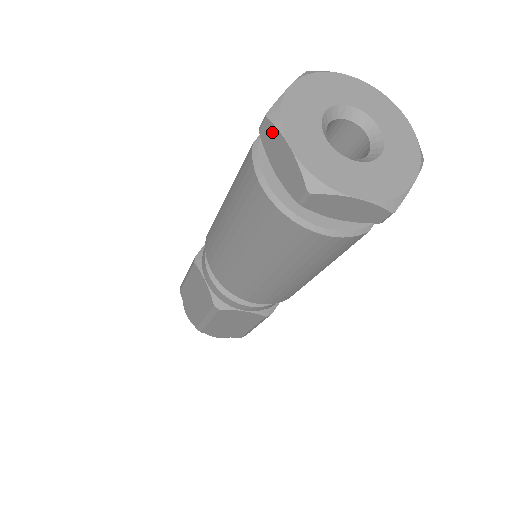
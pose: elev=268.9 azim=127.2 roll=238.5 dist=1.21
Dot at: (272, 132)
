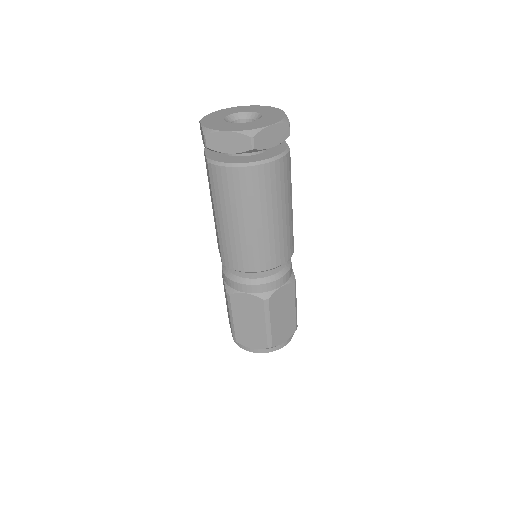
Dot at: (213, 138)
